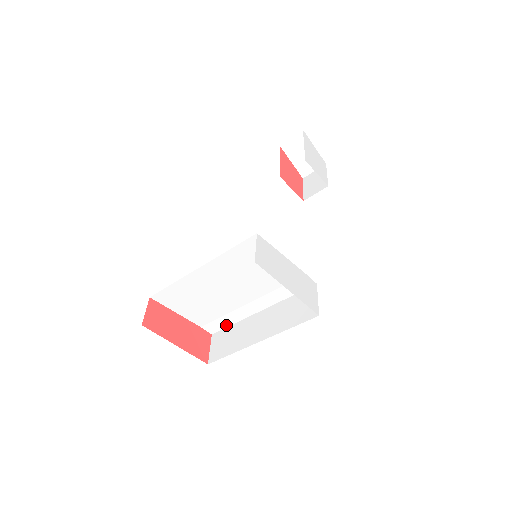
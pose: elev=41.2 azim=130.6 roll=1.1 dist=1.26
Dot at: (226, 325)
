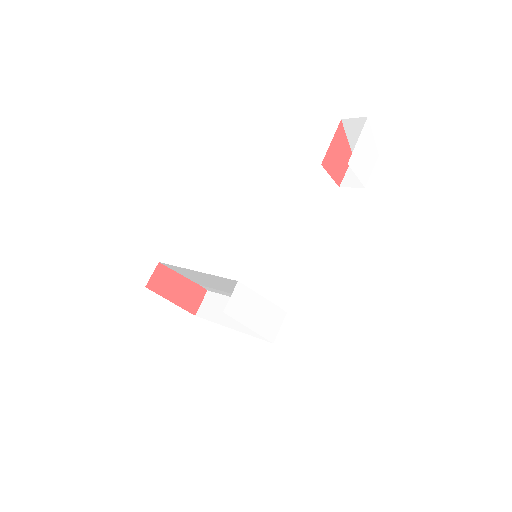
Dot at: (218, 292)
